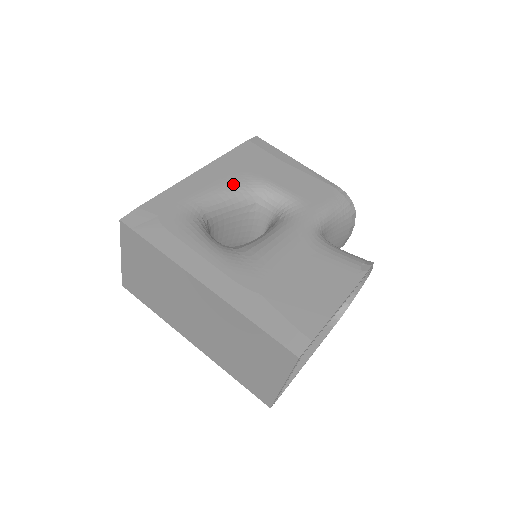
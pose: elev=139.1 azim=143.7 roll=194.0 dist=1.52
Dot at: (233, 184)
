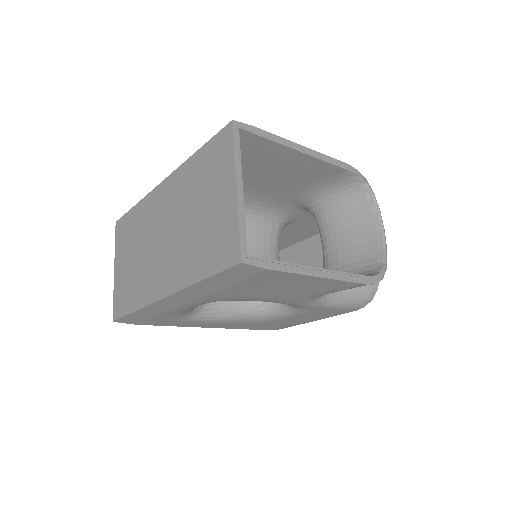
Dot at: occluded
